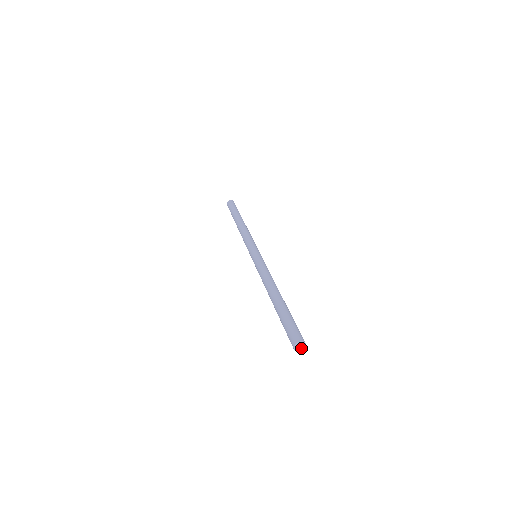
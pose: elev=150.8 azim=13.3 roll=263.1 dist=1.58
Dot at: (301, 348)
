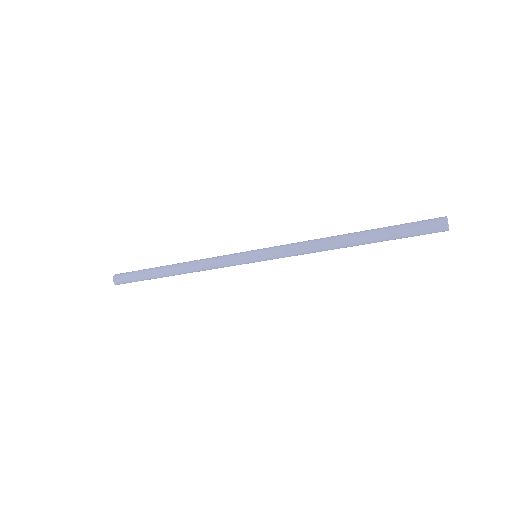
Dot at: (448, 225)
